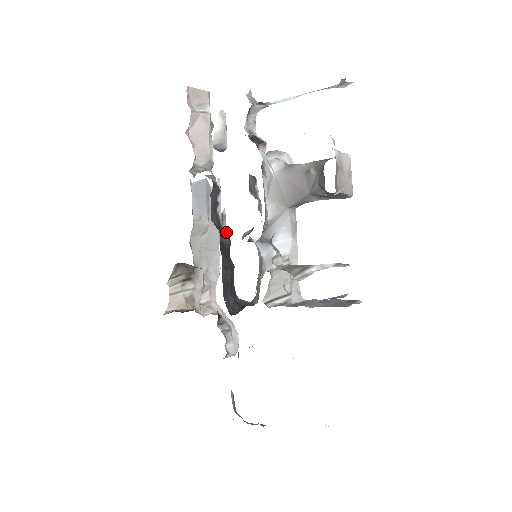
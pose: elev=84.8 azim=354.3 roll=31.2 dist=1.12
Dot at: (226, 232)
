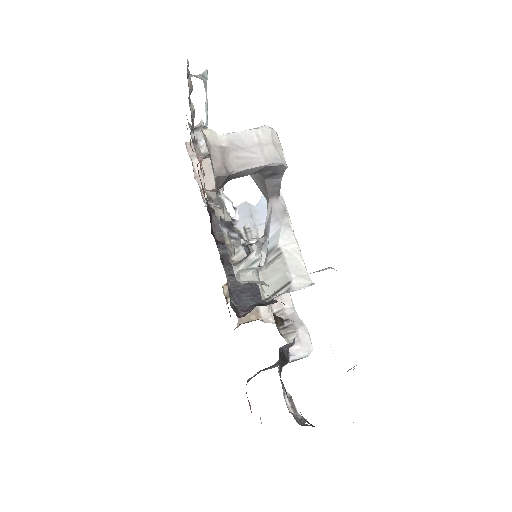
Dot at: occluded
